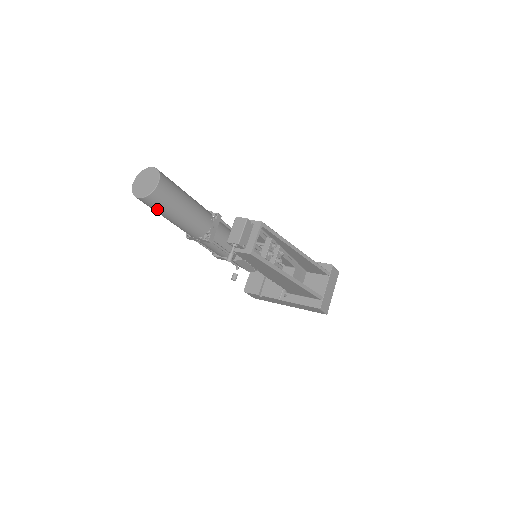
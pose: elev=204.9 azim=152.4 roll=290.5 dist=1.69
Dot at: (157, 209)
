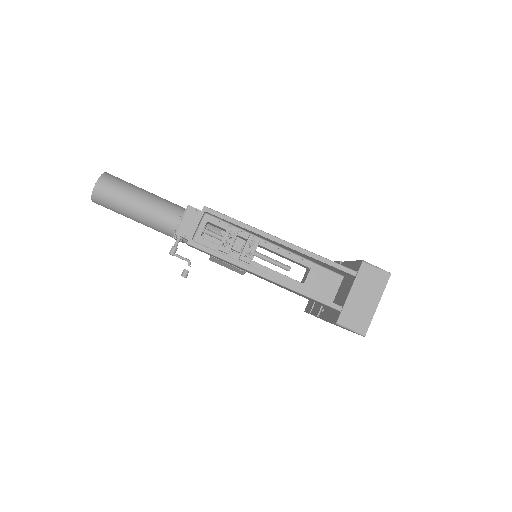
Dot at: (113, 210)
